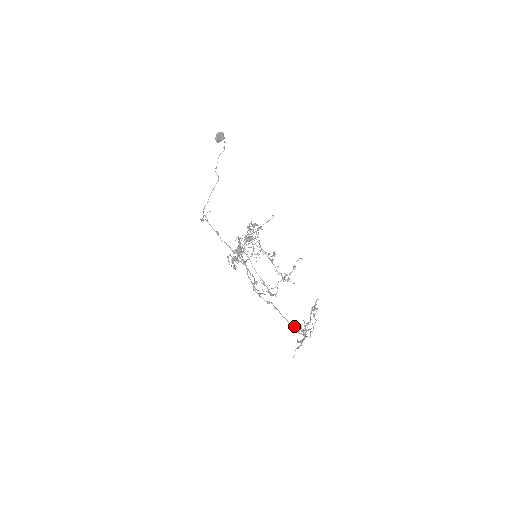
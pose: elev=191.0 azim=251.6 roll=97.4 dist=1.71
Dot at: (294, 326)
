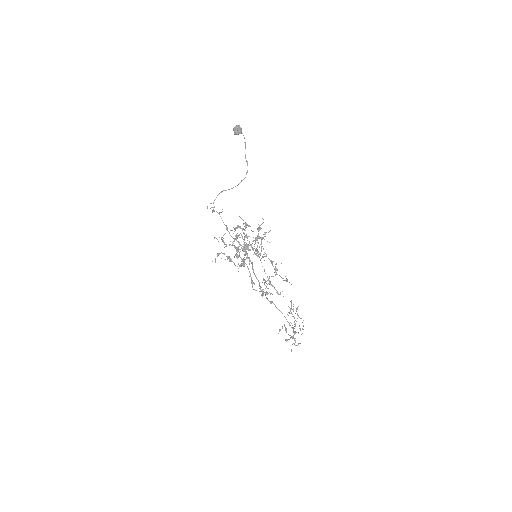
Dot at: occluded
